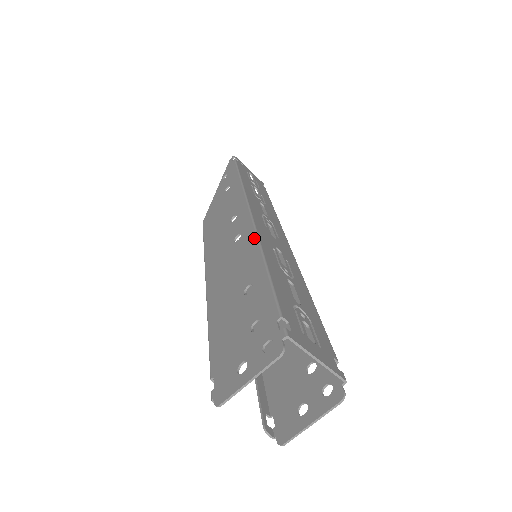
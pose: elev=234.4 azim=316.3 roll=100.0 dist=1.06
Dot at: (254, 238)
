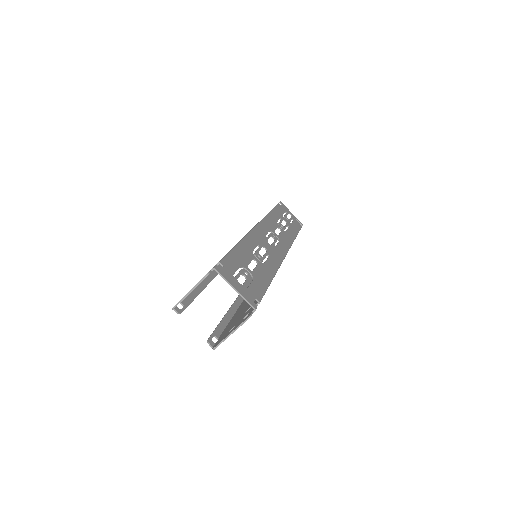
Dot at: occluded
